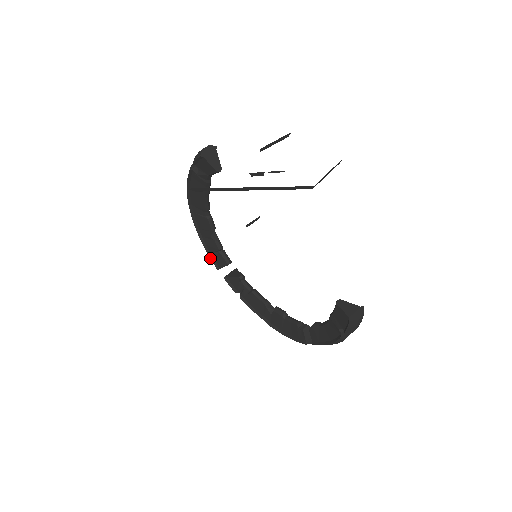
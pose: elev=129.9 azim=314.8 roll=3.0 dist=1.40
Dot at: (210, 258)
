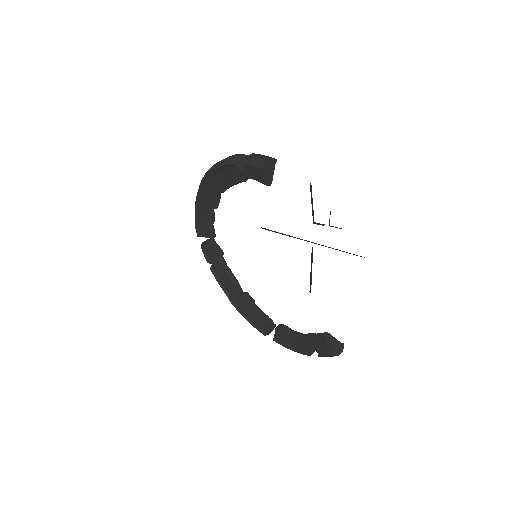
Dot at: (195, 225)
